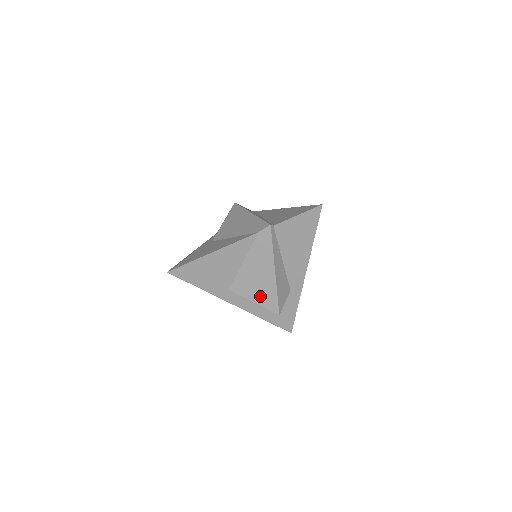
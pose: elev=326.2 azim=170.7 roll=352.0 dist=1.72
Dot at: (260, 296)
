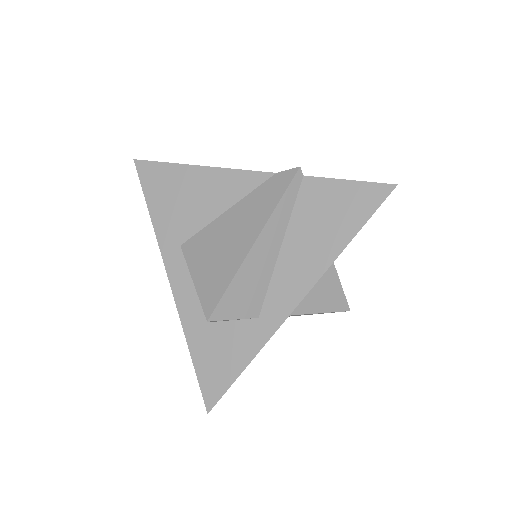
Dot at: (207, 274)
